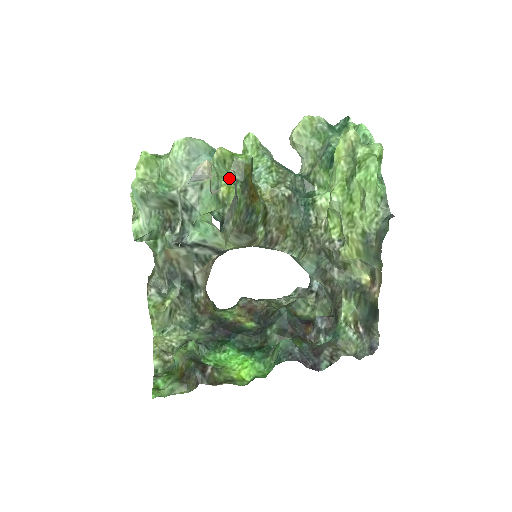
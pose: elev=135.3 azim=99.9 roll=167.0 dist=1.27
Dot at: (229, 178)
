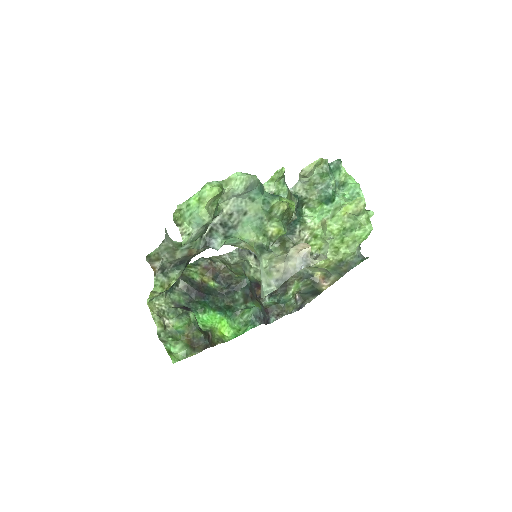
Dot at: (281, 223)
